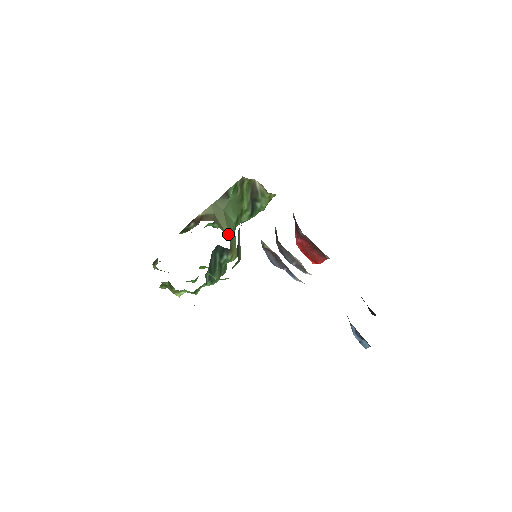
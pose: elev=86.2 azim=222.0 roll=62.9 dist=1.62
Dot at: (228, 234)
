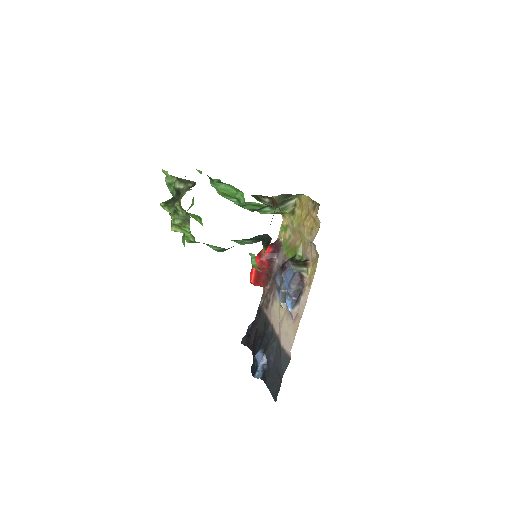
Dot at: occluded
